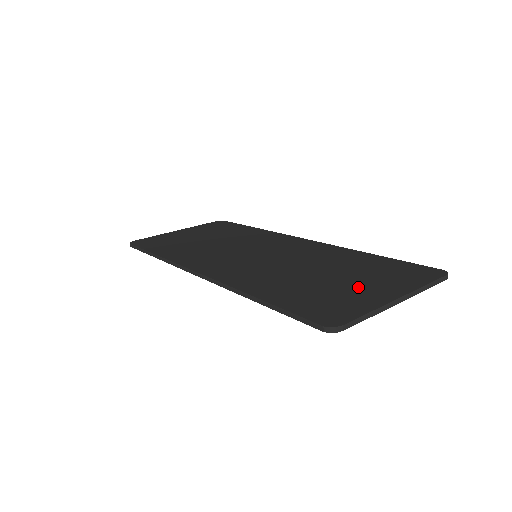
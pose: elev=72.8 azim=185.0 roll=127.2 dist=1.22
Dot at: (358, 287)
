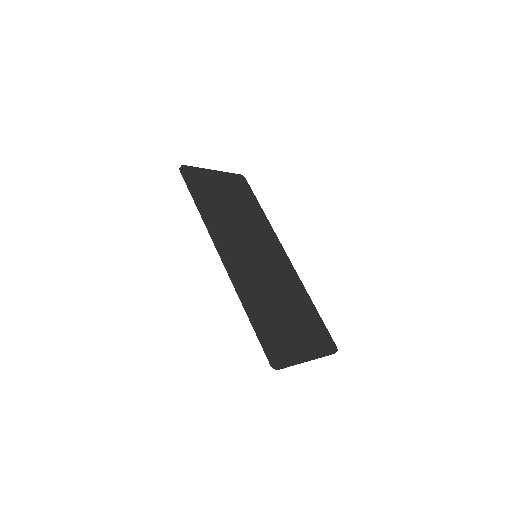
Dot at: (296, 337)
